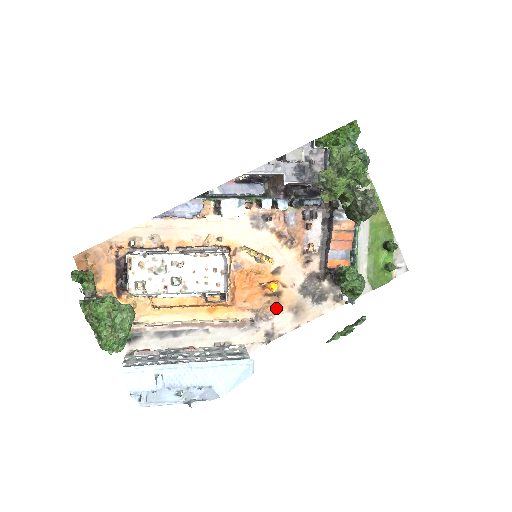
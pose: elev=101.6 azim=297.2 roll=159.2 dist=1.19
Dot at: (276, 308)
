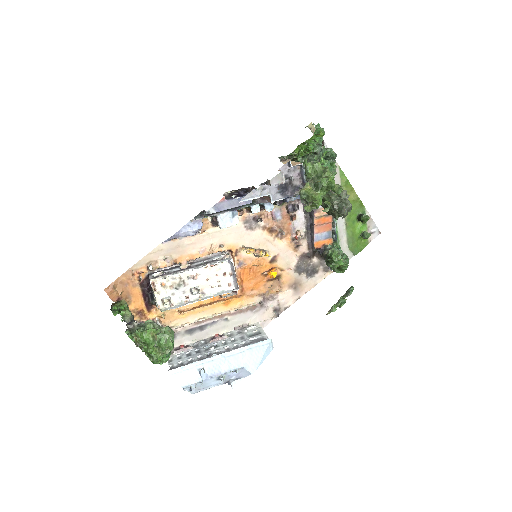
Dot at: (278, 288)
